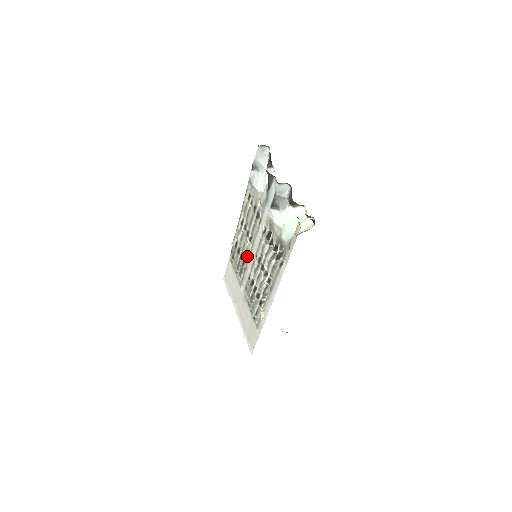
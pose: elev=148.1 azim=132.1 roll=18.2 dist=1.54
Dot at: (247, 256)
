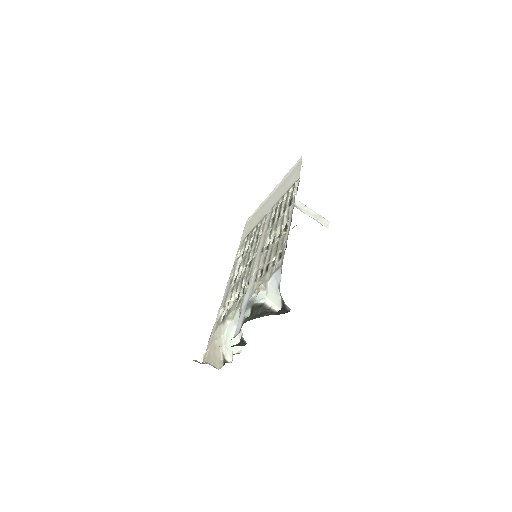
Dot at: (268, 233)
